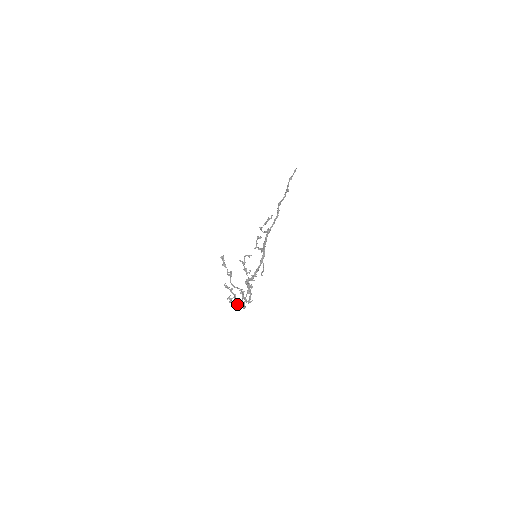
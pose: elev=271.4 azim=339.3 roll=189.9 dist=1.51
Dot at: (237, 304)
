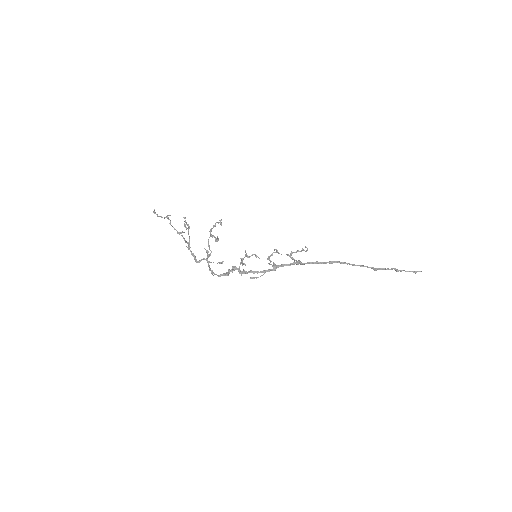
Dot at: (188, 247)
